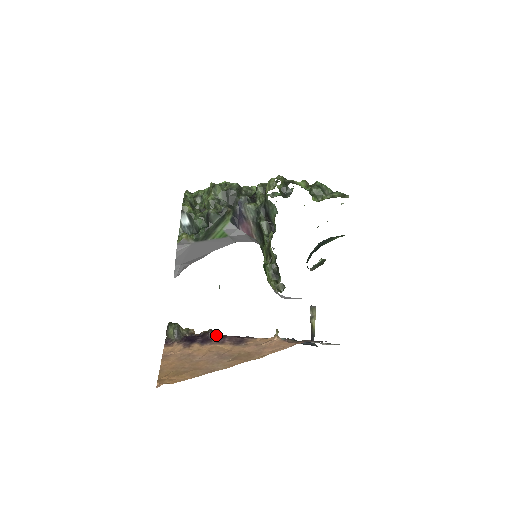
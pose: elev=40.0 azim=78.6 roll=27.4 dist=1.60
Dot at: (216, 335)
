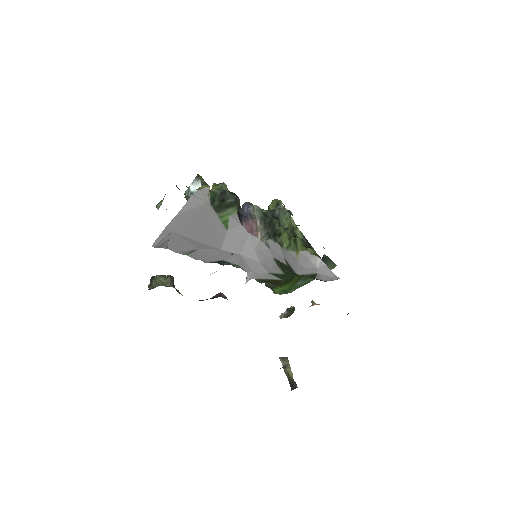
Dot at: occluded
